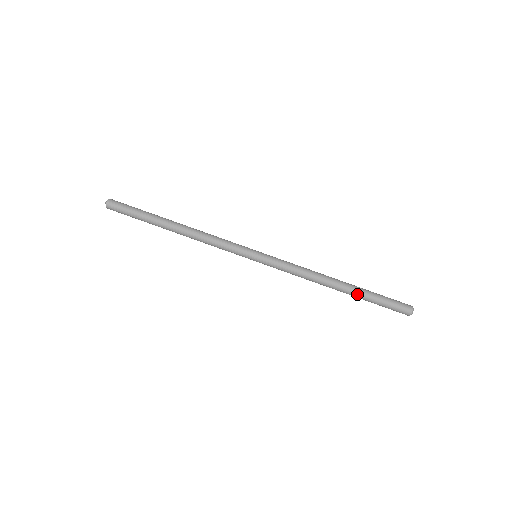
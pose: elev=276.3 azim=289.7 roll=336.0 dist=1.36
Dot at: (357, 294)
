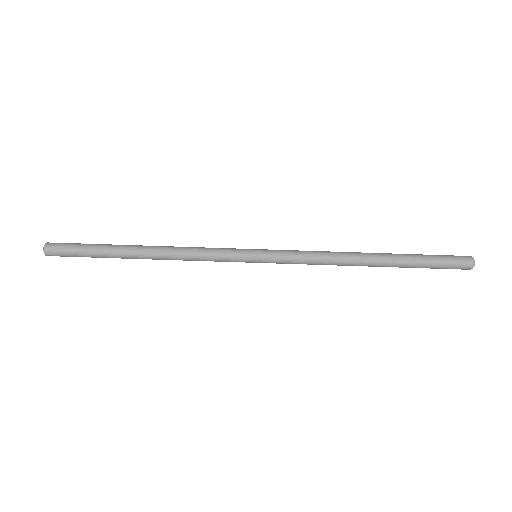
Dot at: (398, 265)
